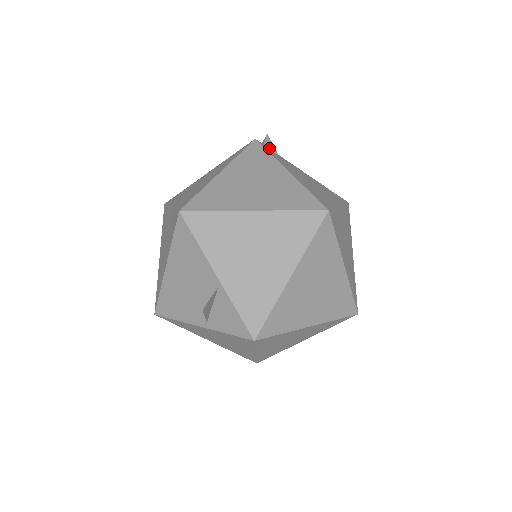
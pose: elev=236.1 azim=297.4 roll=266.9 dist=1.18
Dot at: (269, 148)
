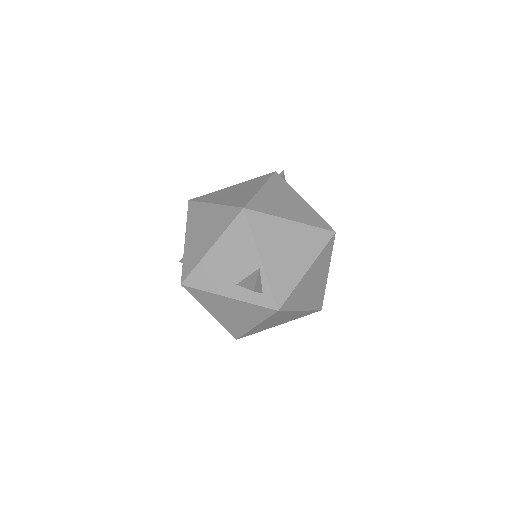
Dot at: occluded
